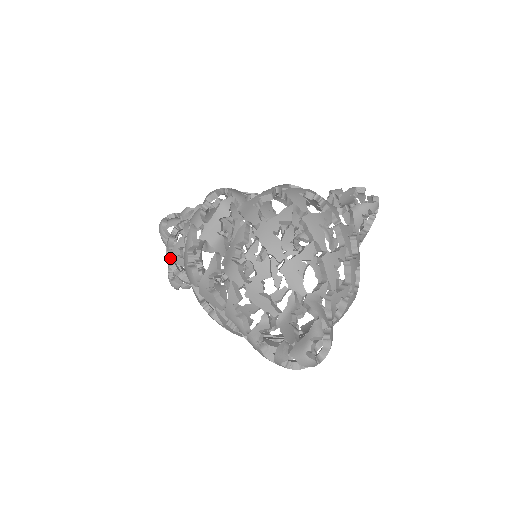
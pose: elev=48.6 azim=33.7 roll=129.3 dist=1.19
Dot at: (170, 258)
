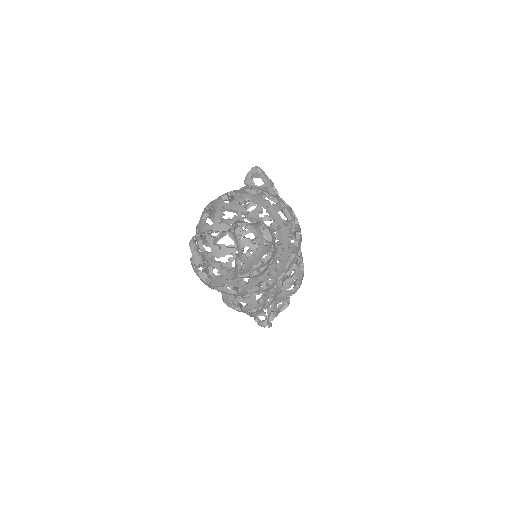
Dot at: (231, 306)
